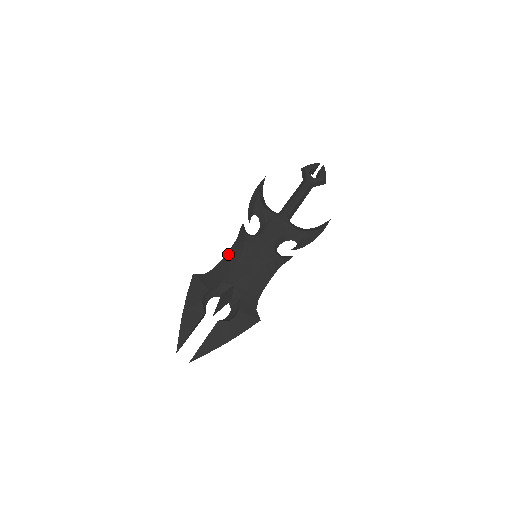
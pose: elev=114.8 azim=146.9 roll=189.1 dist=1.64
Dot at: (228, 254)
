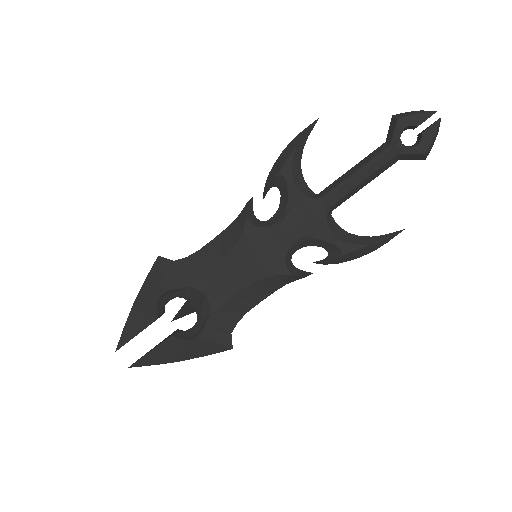
Dot at: (214, 241)
